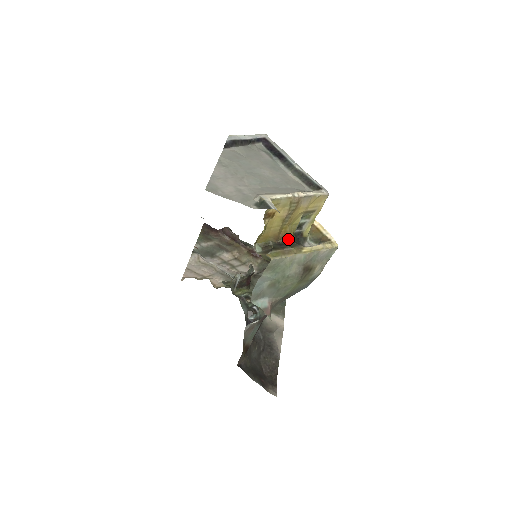
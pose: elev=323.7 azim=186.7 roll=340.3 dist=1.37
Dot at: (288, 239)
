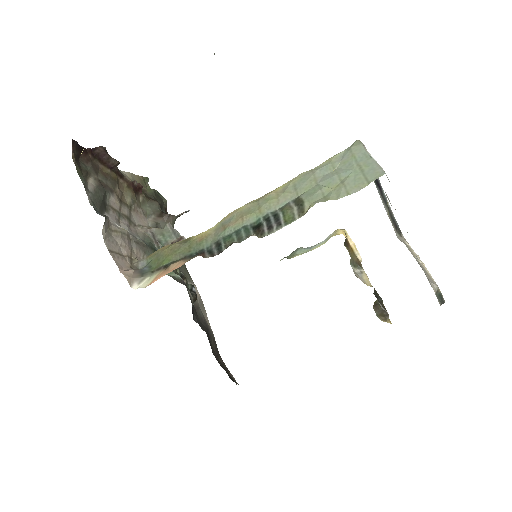
Dot at: occluded
